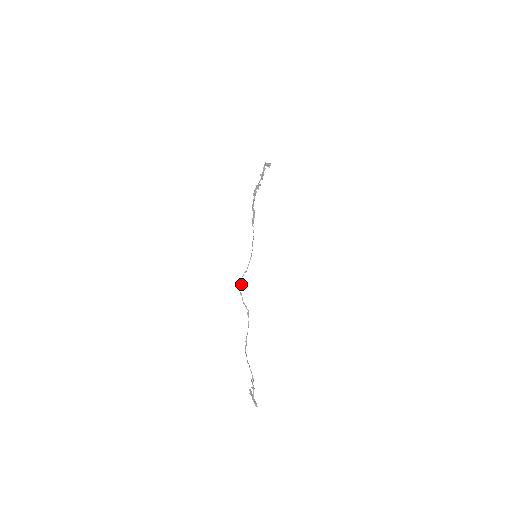
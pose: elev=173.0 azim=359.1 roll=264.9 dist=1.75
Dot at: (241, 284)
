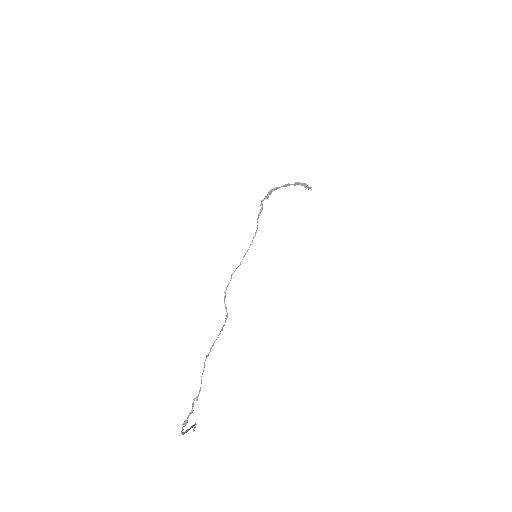
Dot at: occluded
